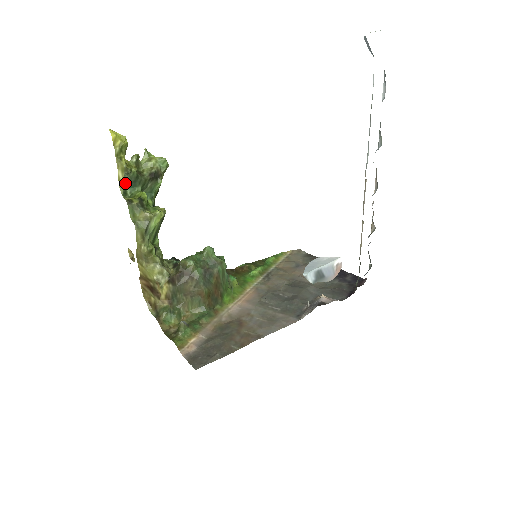
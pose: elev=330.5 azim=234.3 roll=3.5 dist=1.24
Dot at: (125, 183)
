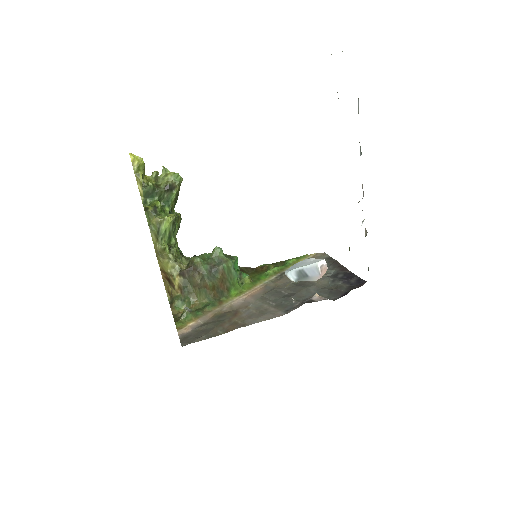
Dot at: (145, 194)
